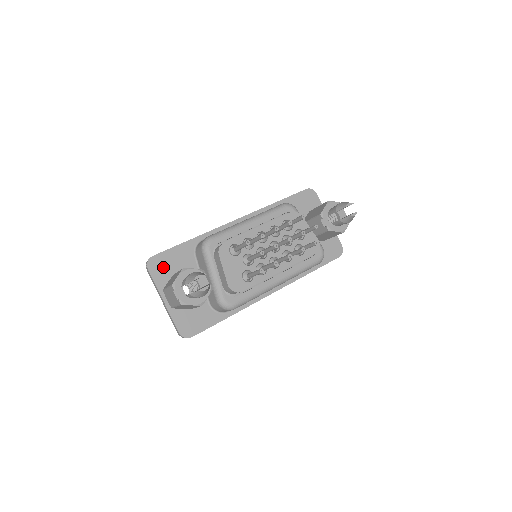
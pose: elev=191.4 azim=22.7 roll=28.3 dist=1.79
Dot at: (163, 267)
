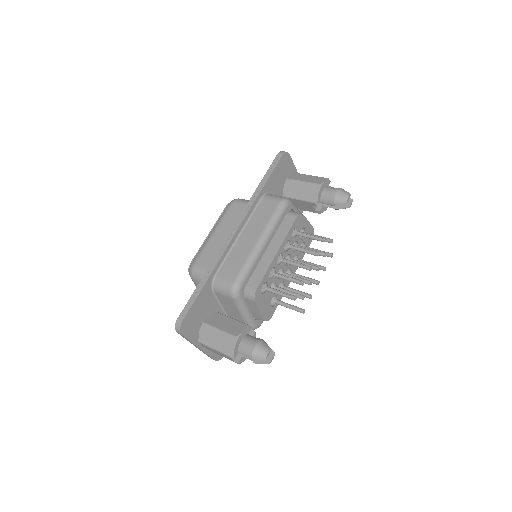
Dot at: (193, 323)
